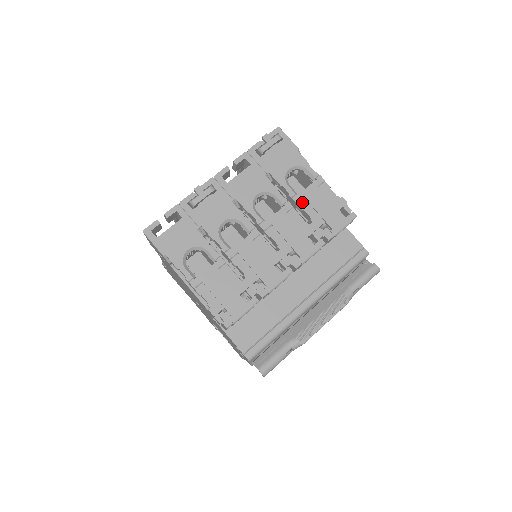
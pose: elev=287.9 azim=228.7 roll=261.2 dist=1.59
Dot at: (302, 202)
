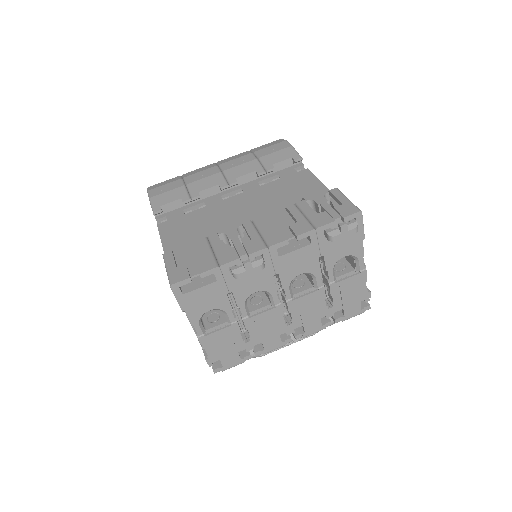
Dot at: (335, 289)
